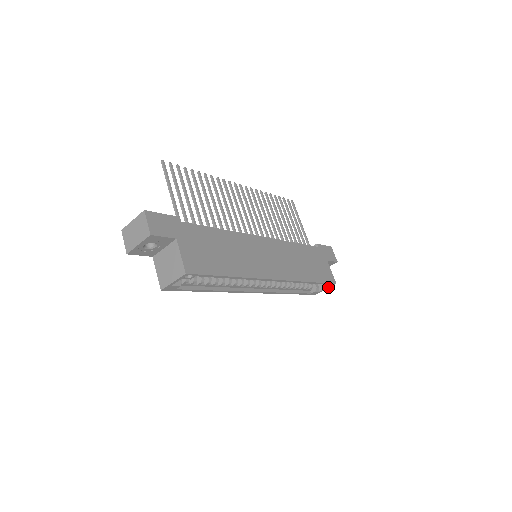
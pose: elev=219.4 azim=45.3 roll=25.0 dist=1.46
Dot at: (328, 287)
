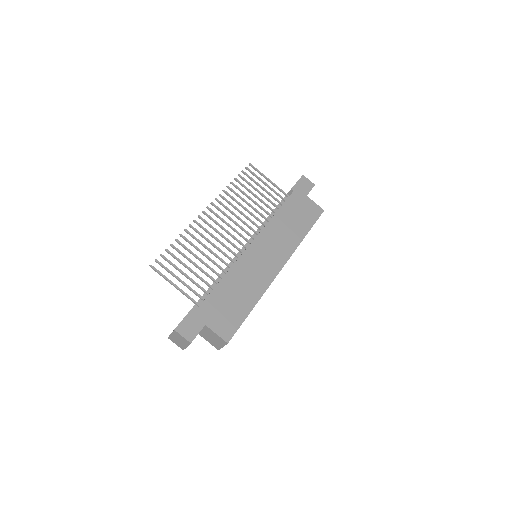
Dot at: occluded
